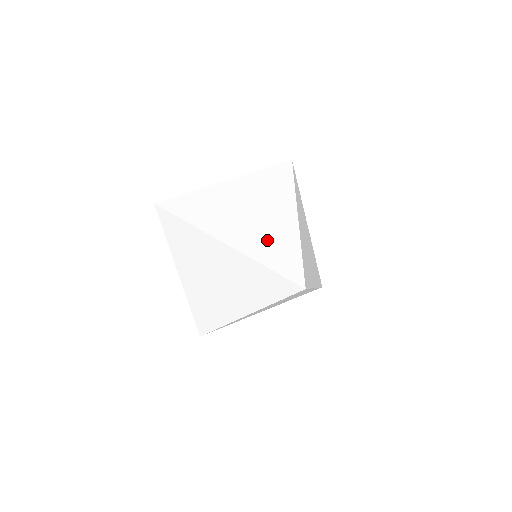
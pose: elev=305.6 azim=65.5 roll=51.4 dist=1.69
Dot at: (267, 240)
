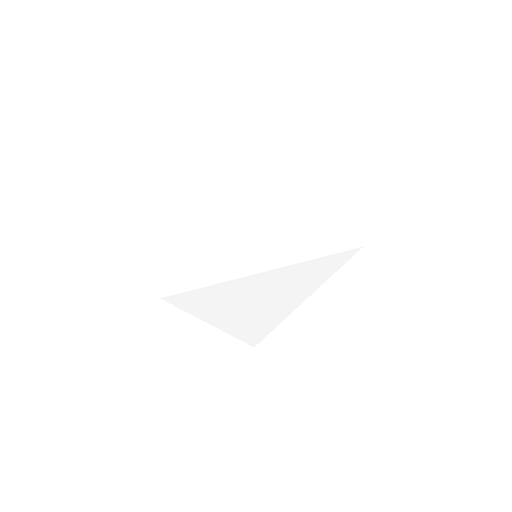
Dot at: (290, 239)
